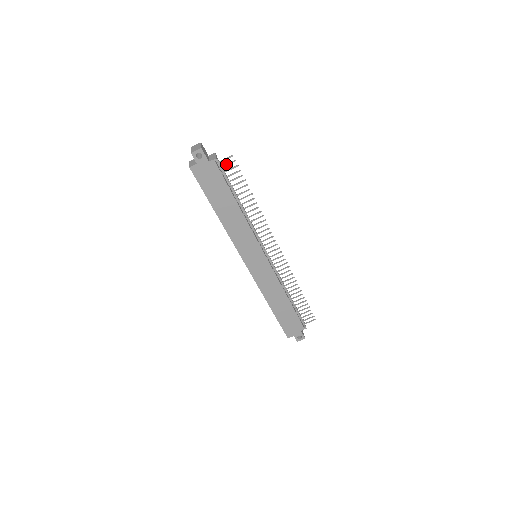
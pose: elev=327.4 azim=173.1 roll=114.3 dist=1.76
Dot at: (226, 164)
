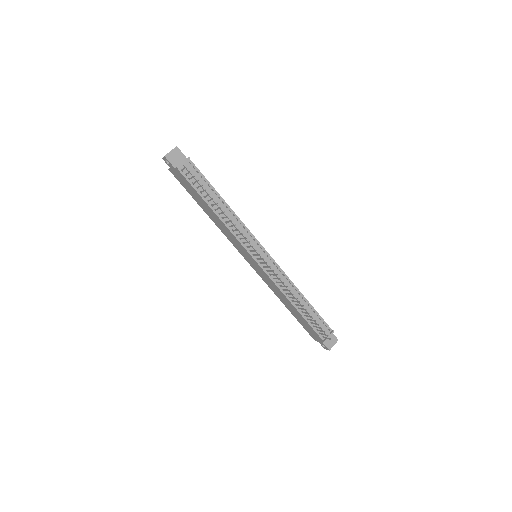
Dot at: occluded
